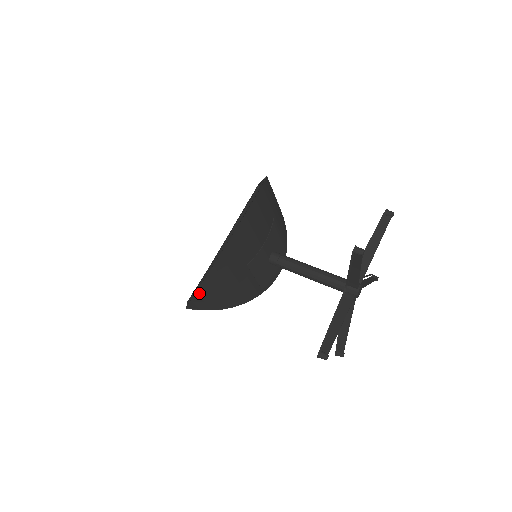
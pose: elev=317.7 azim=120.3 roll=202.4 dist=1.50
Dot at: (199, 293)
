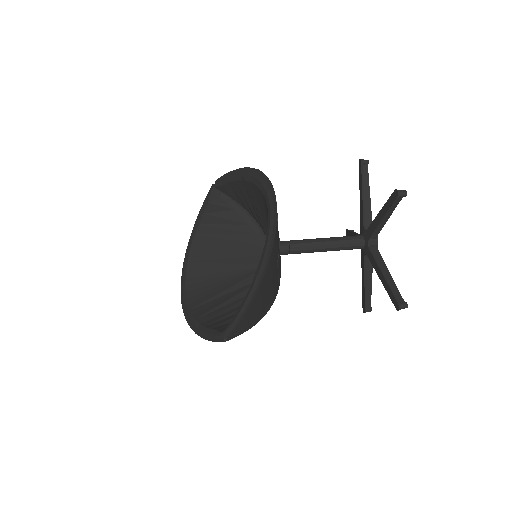
Dot at: (247, 314)
